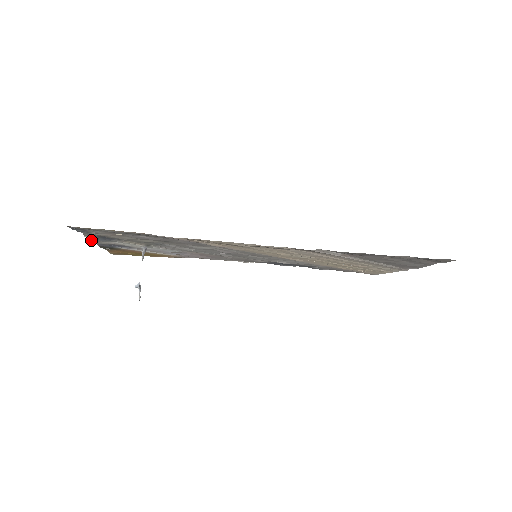
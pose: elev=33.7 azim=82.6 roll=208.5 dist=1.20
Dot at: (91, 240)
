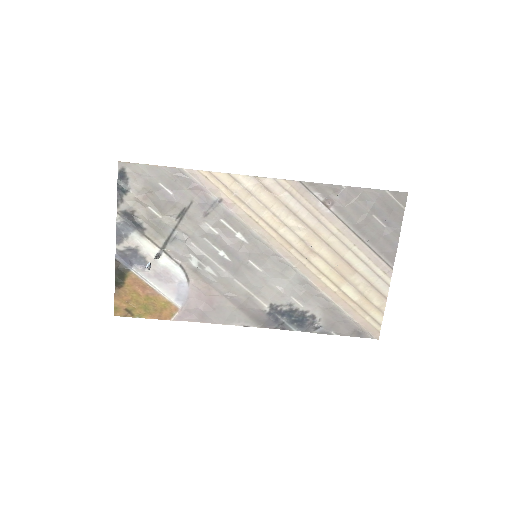
Dot at: (116, 236)
